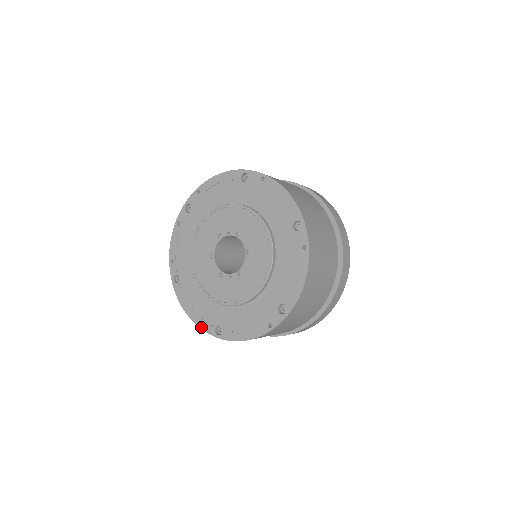
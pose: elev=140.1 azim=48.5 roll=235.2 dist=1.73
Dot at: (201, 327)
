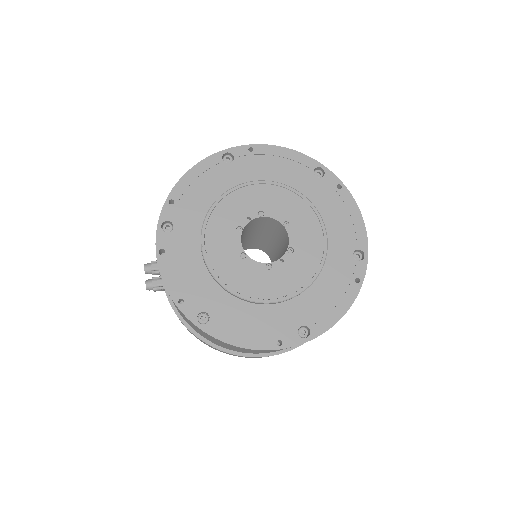
Dot at: (278, 347)
